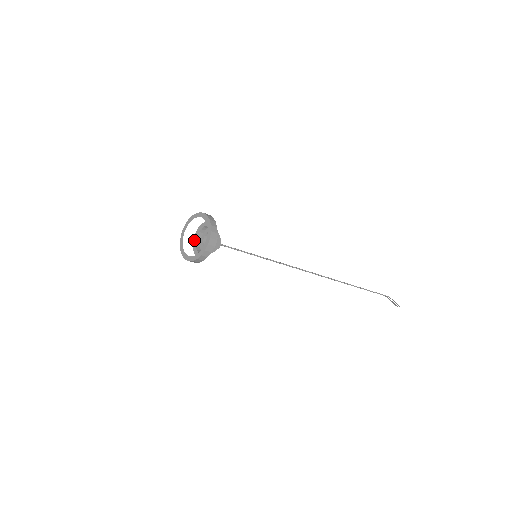
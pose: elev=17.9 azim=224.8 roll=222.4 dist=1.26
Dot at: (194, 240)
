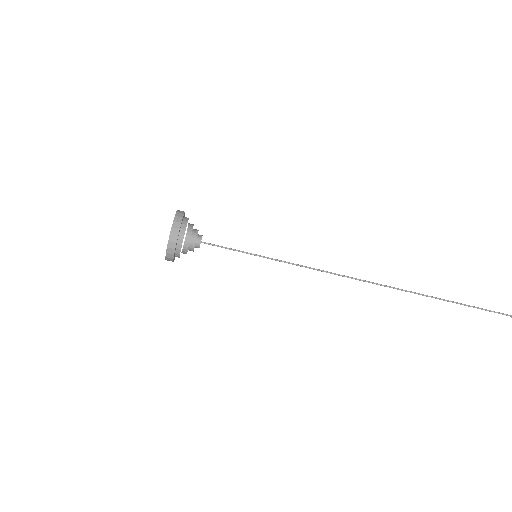
Dot at: (186, 235)
